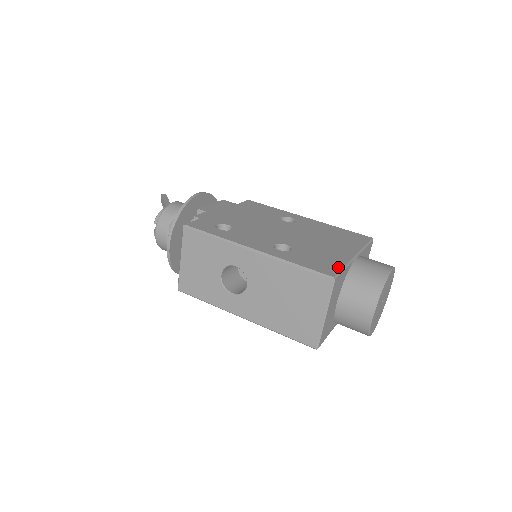
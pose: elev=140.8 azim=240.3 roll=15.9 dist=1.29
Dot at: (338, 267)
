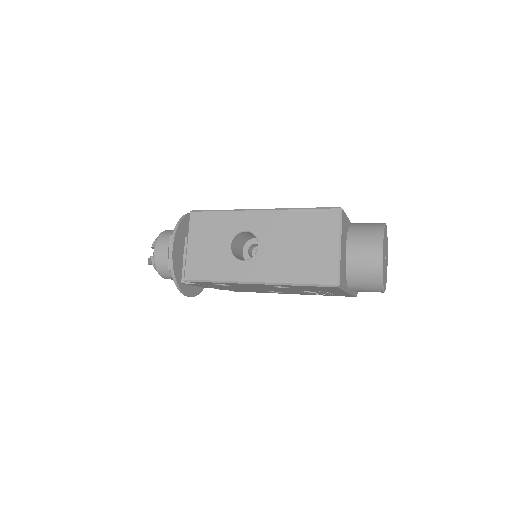
Dot at: occluded
